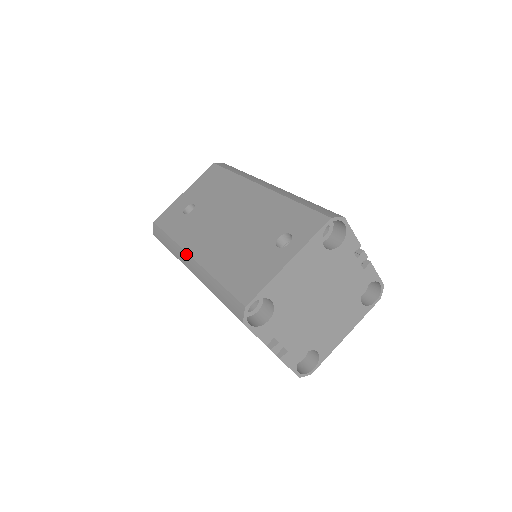
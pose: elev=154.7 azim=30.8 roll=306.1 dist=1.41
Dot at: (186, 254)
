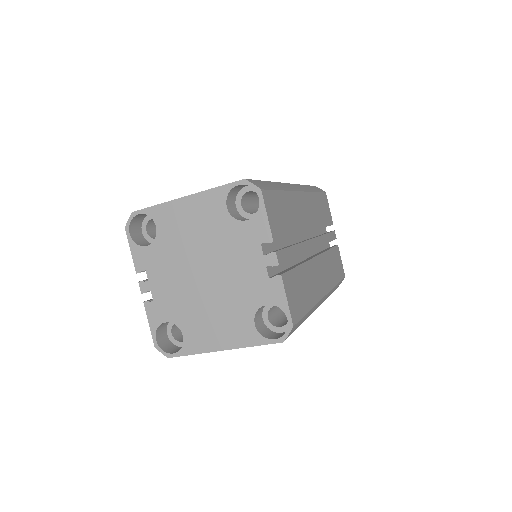
Dot at: occluded
